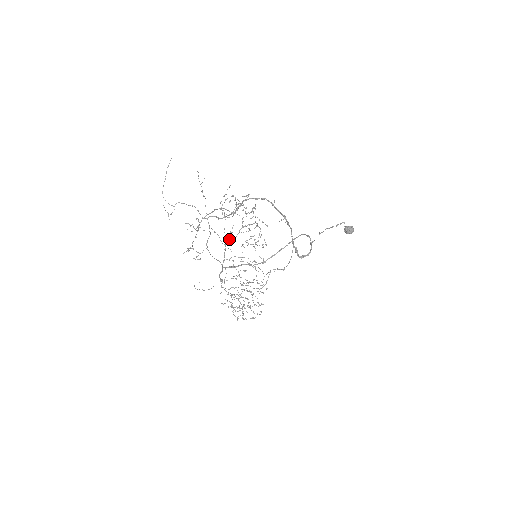
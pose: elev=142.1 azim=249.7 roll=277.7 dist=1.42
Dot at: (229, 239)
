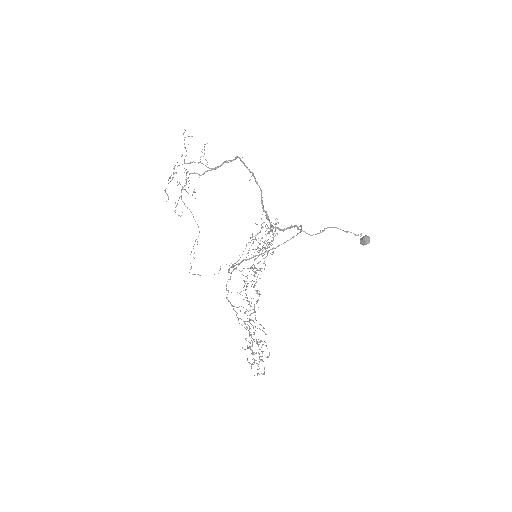
Dot at: occluded
